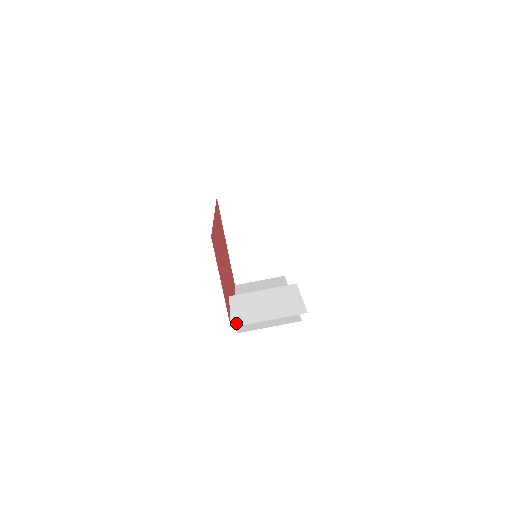
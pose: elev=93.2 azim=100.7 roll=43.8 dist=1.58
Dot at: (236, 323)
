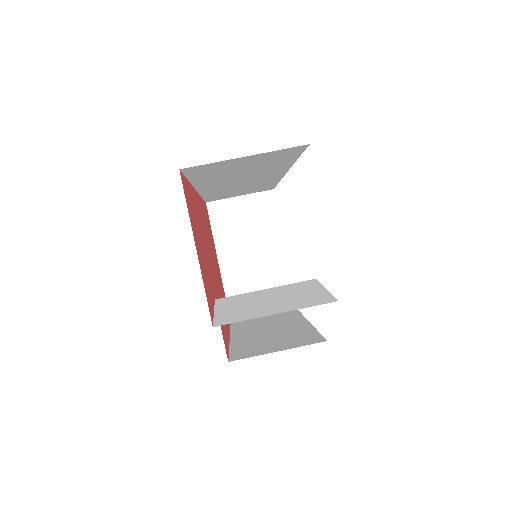
Dot at: (222, 322)
